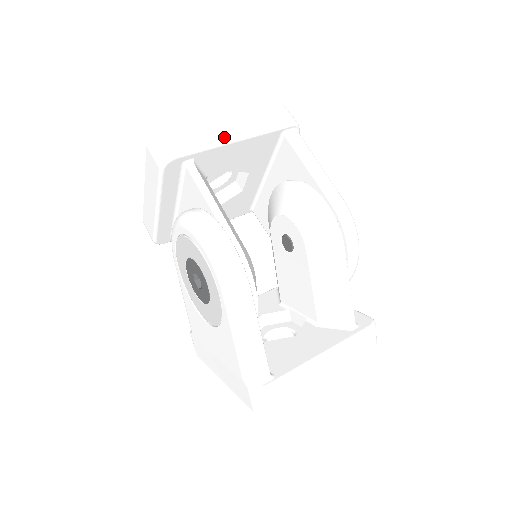
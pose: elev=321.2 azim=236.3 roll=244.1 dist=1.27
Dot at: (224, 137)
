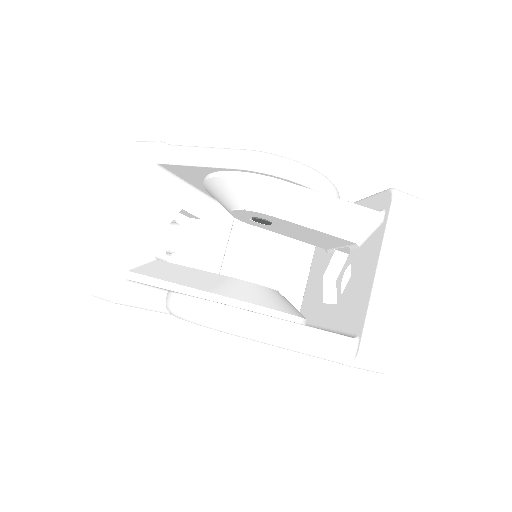
Dot at: (121, 229)
